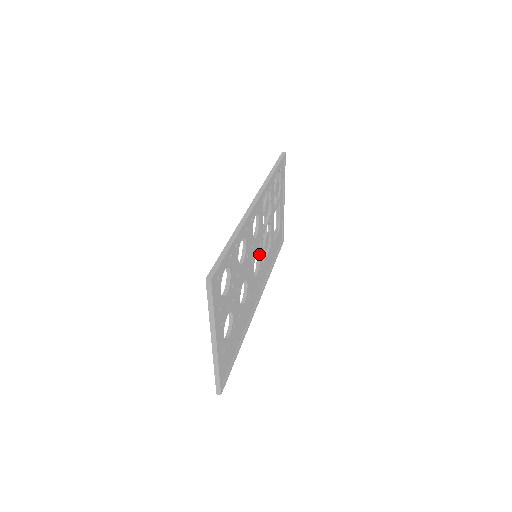
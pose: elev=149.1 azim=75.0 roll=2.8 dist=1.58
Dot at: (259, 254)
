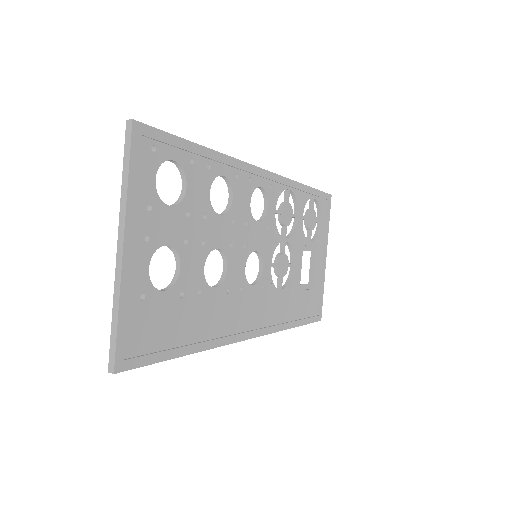
Dot at: (262, 260)
